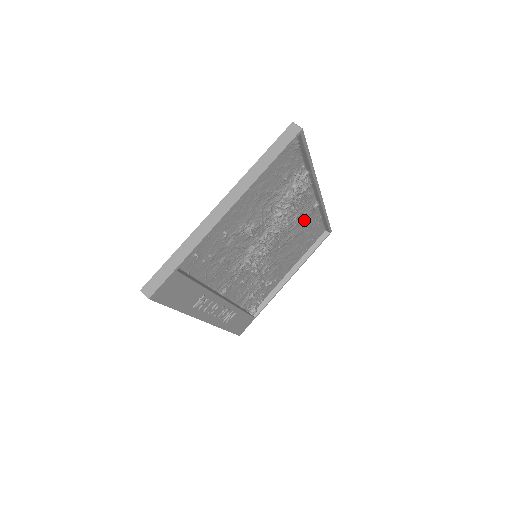
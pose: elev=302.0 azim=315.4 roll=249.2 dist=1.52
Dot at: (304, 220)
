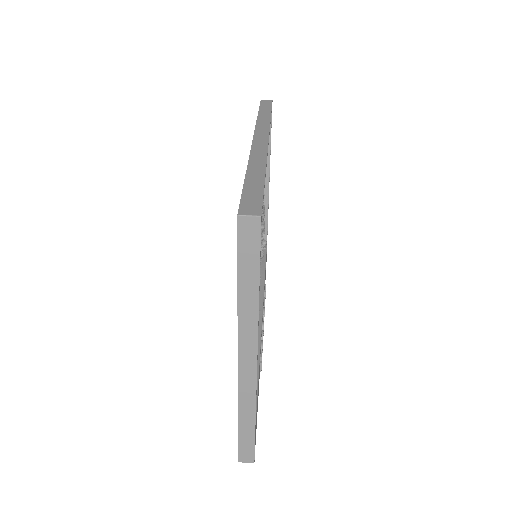
Dot at: occluded
